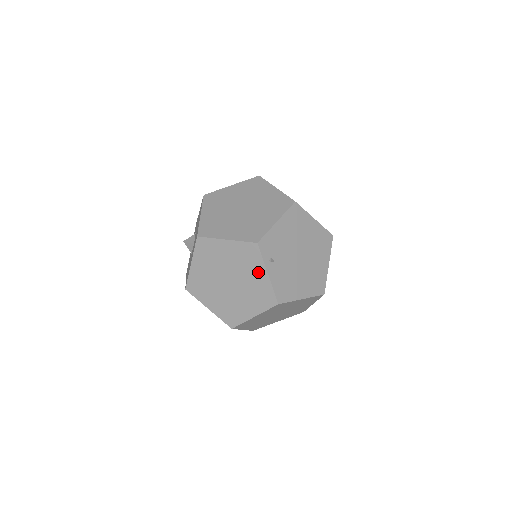
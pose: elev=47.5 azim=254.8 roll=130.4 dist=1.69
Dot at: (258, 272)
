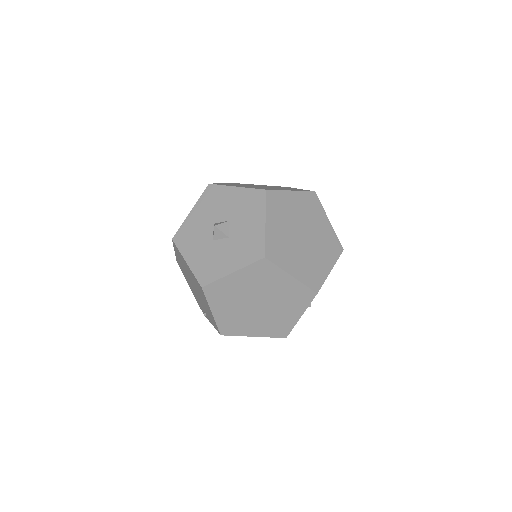
Dot at: (294, 311)
